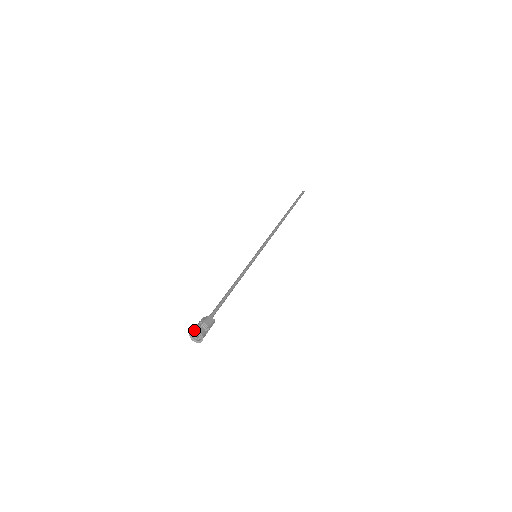
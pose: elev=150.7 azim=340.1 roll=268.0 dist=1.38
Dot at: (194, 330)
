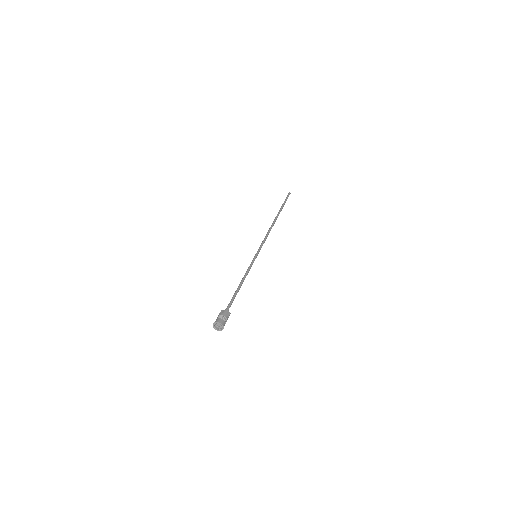
Dot at: (218, 322)
